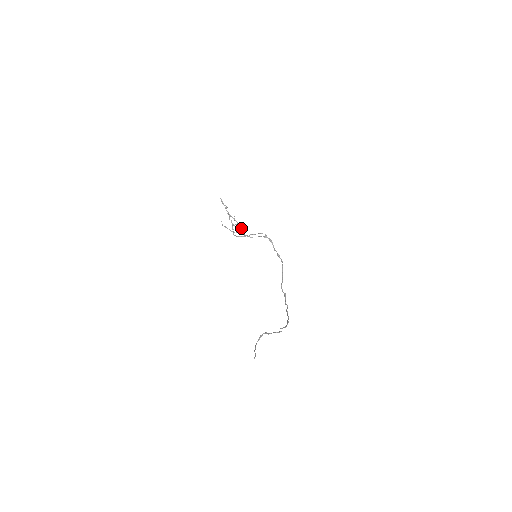
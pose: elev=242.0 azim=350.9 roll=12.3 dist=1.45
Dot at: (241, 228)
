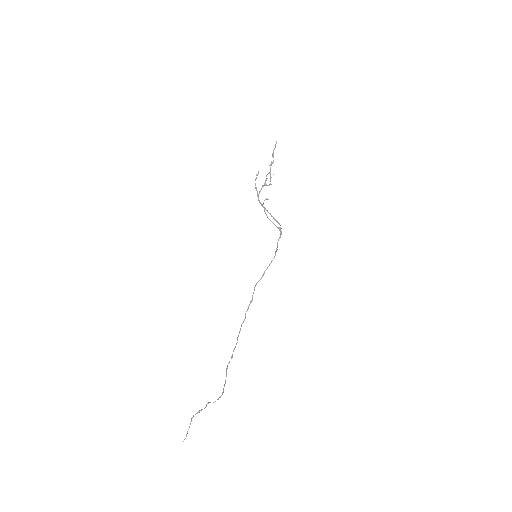
Dot at: (268, 199)
